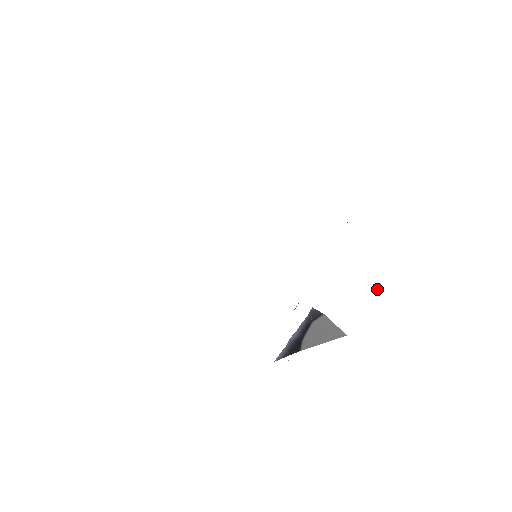
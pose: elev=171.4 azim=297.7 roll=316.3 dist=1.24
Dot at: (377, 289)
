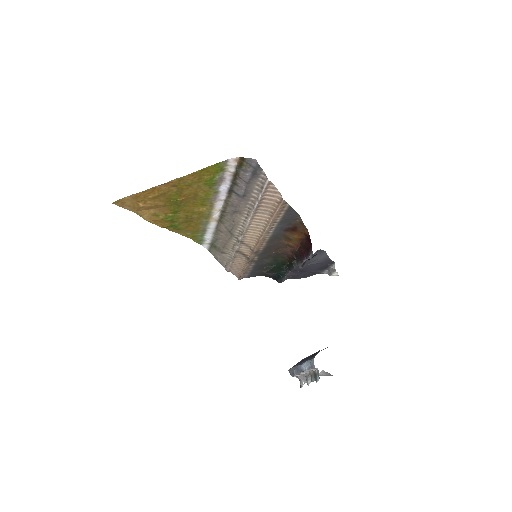
Dot at: (335, 269)
